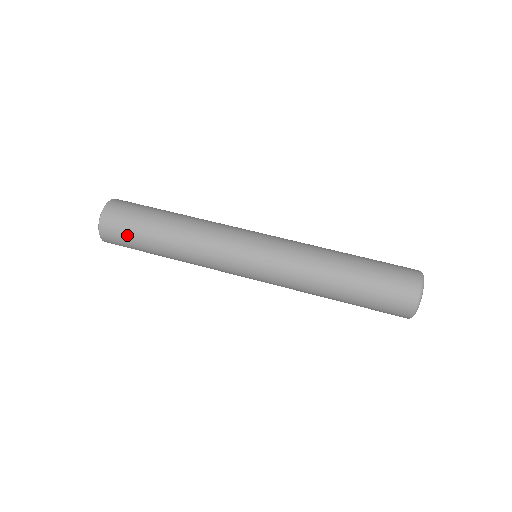
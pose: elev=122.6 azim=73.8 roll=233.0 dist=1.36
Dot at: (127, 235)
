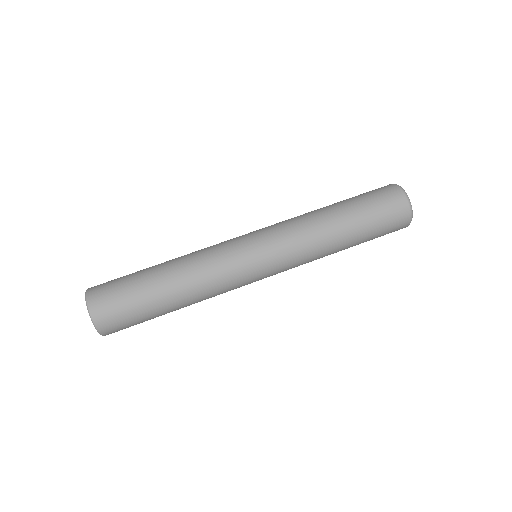
Dot at: (127, 309)
